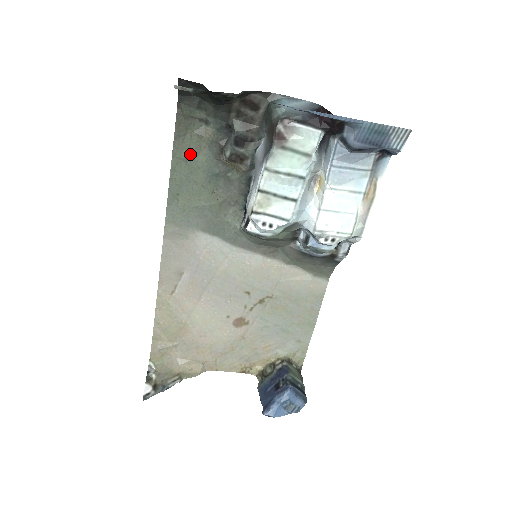
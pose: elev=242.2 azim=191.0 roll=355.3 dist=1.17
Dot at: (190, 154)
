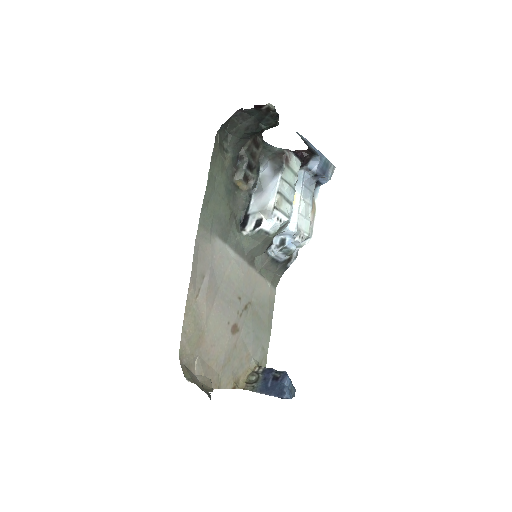
Dot at: (218, 171)
